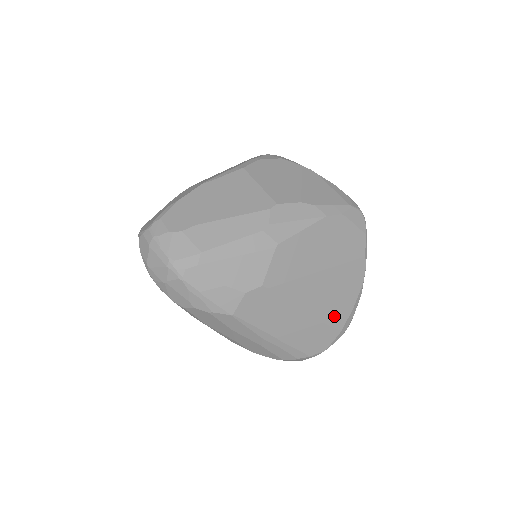
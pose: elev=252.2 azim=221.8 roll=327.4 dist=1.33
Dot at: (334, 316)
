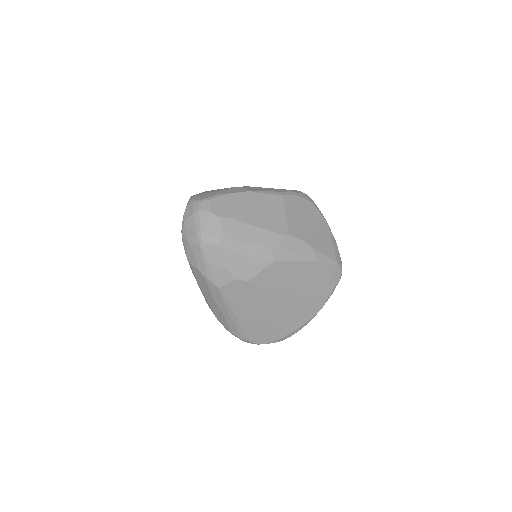
Dot at: (282, 326)
